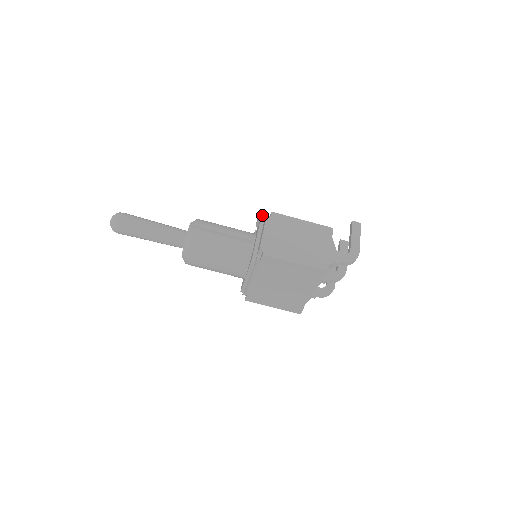
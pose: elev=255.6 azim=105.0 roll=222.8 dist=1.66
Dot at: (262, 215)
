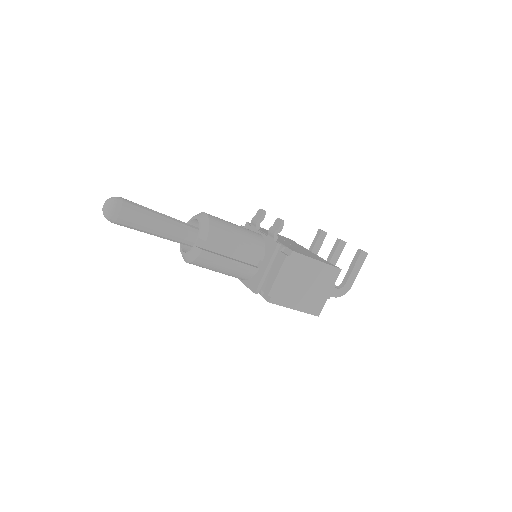
Dot at: (279, 230)
